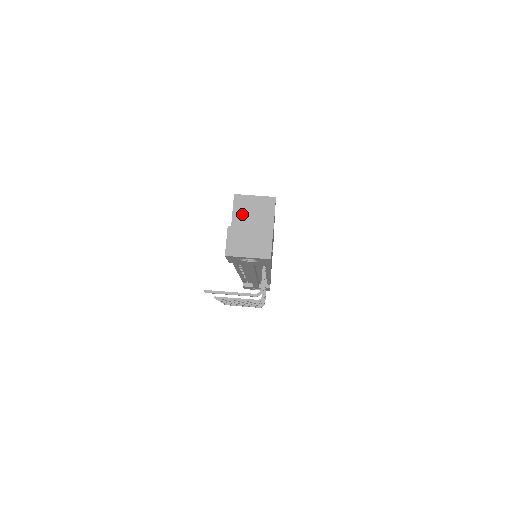
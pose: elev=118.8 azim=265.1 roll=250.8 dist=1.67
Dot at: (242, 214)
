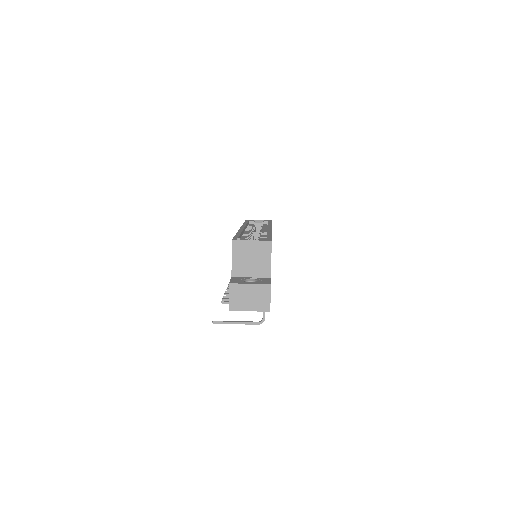
Dot at: (241, 259)
